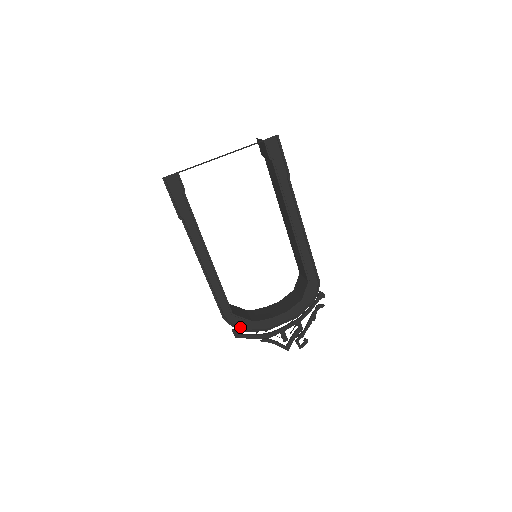
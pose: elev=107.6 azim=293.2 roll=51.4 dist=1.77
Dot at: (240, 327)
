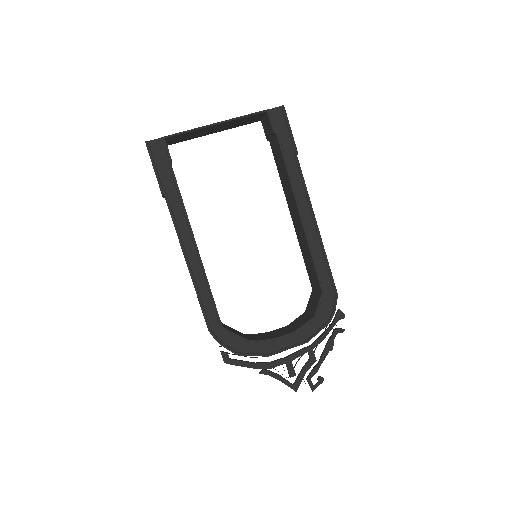
Dot at: (231, 347)
